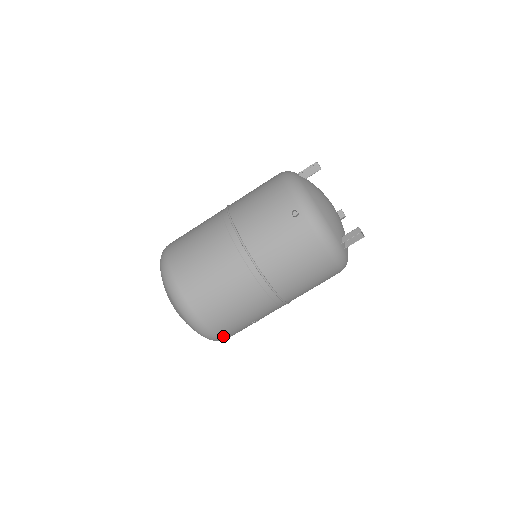
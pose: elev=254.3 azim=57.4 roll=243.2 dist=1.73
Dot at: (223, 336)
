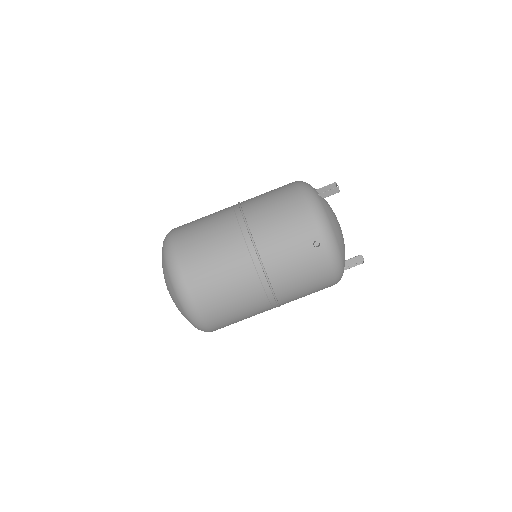
Dot at: occluded
